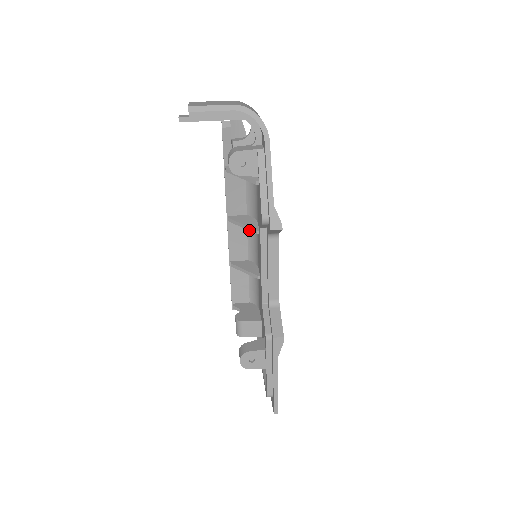
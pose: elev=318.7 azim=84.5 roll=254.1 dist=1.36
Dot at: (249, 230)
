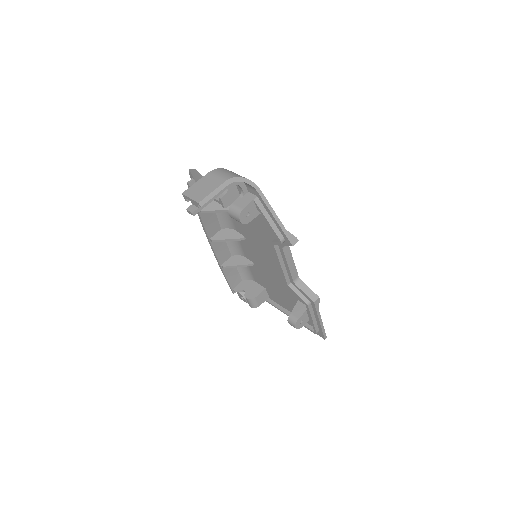
Dot at: (236, 240)
